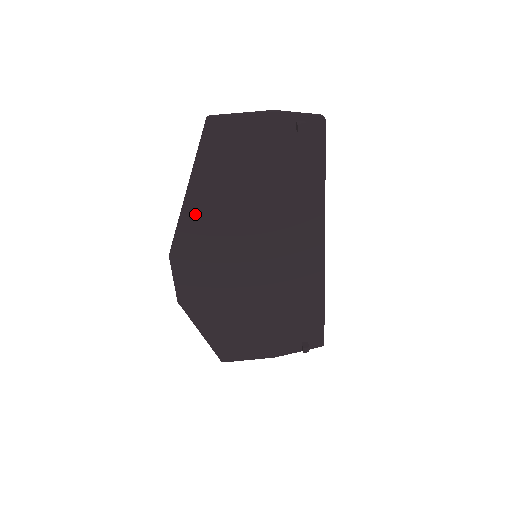
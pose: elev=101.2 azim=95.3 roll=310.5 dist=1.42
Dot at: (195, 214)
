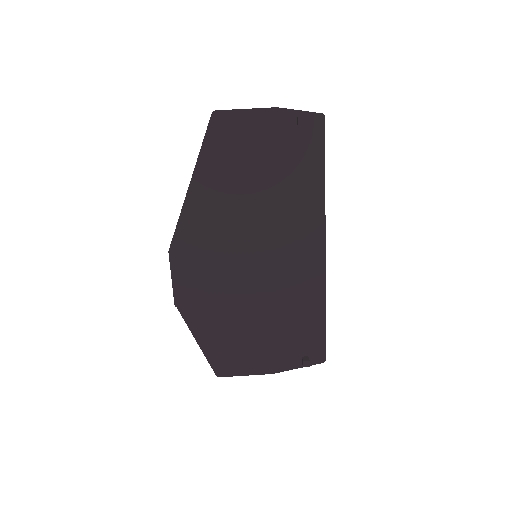
Dot at: (197, 207)
